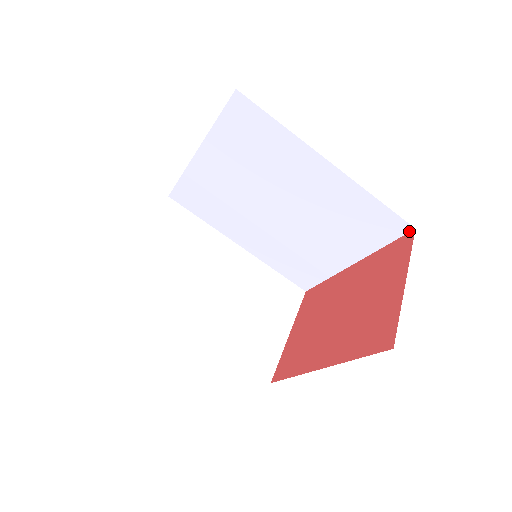
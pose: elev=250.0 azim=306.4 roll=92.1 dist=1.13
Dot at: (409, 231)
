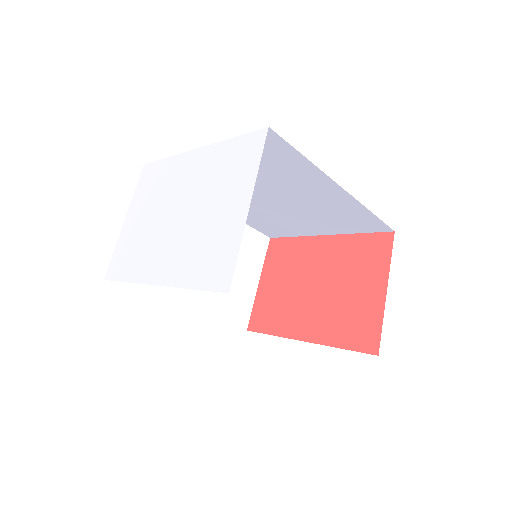
Dot at: (388, 231)
